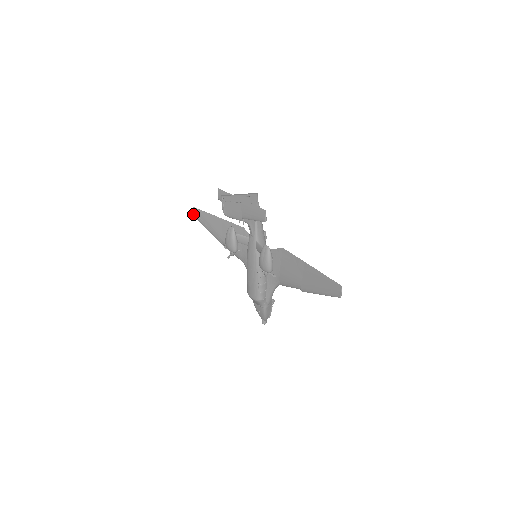
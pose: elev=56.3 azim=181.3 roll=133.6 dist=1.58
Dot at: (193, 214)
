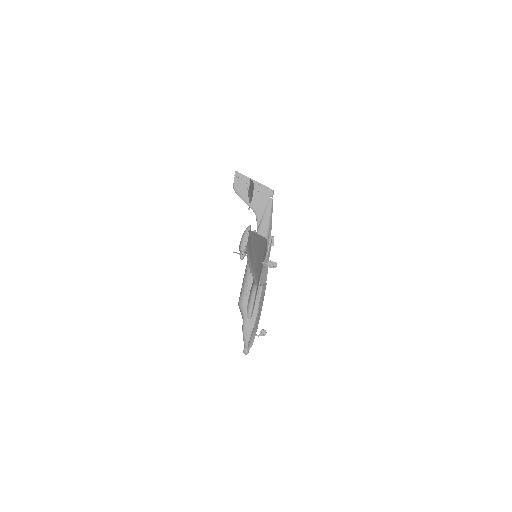
Dot at: occluded
